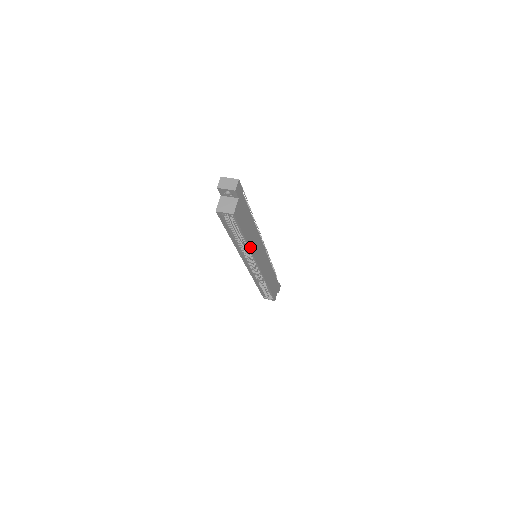
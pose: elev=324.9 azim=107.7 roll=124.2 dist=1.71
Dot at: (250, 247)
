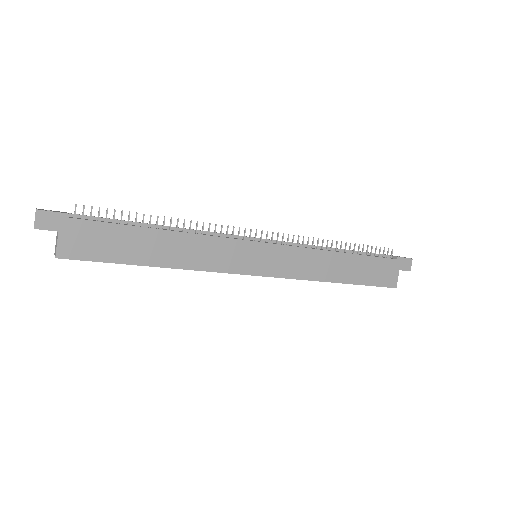
Dot at: (181, 267)
